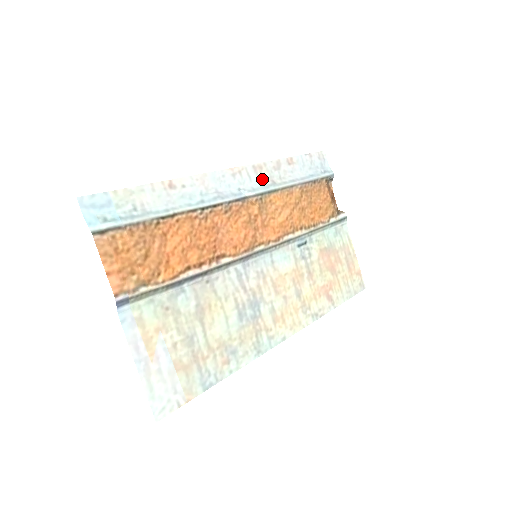
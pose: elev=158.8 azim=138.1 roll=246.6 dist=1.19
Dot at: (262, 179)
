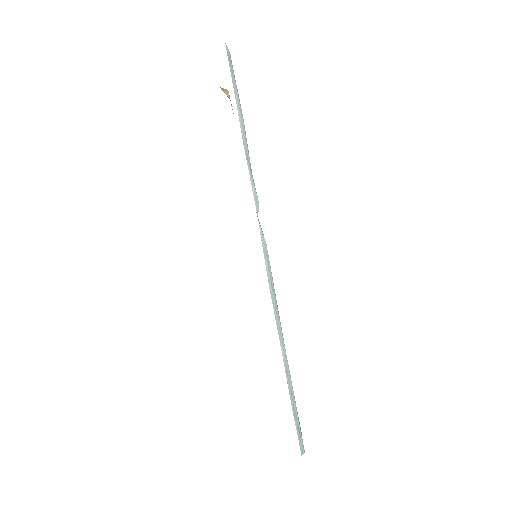
Dot at: (249, 171)
